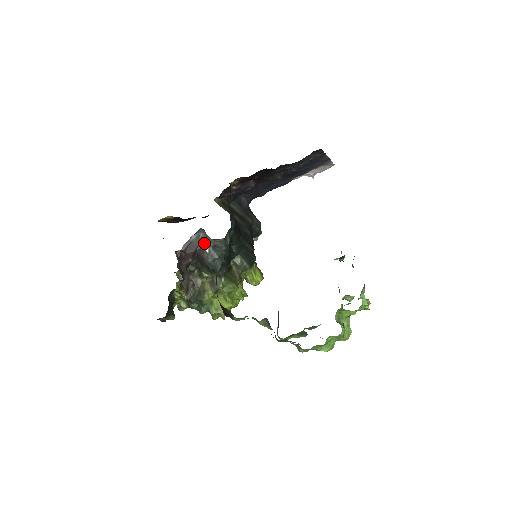
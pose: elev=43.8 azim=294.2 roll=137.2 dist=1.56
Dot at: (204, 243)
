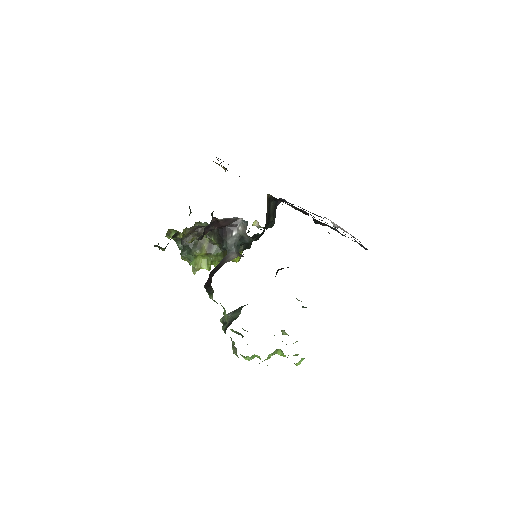
Dot at: (237, 226)
